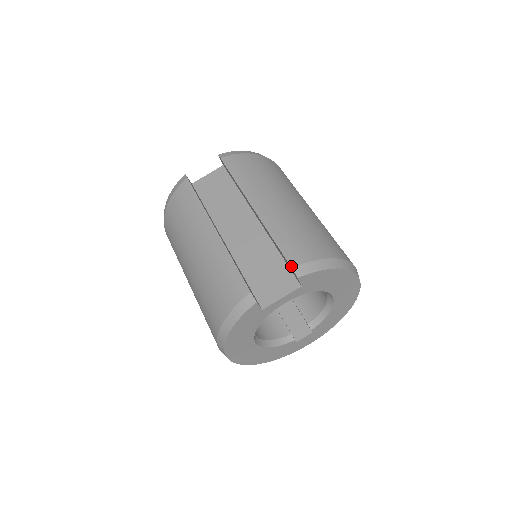
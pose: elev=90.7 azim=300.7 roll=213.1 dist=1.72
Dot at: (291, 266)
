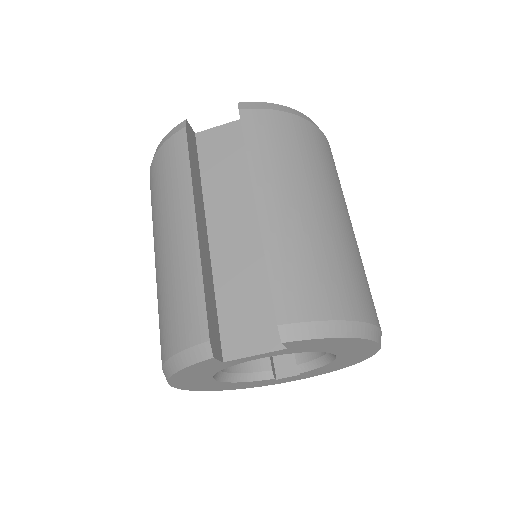
Dot at: (277, 322)
